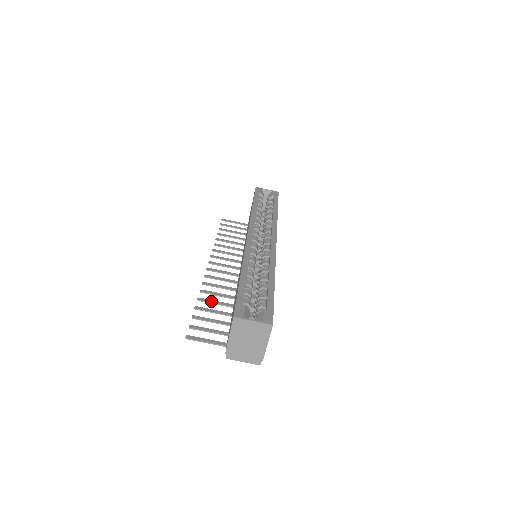
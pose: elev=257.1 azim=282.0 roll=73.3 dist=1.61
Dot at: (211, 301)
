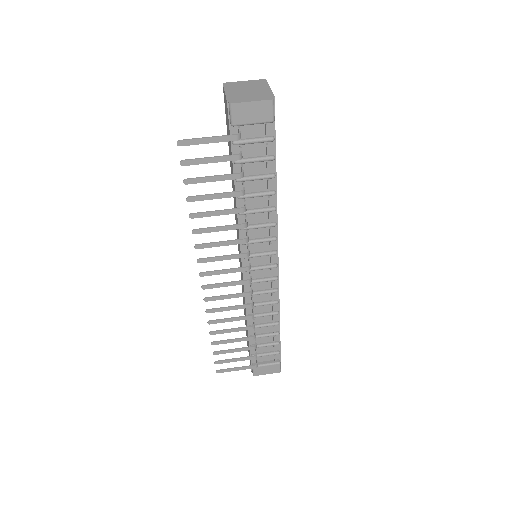
Dot at: (207, 213)
